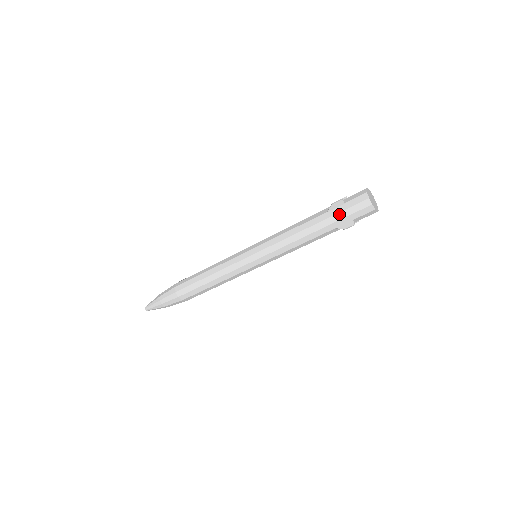
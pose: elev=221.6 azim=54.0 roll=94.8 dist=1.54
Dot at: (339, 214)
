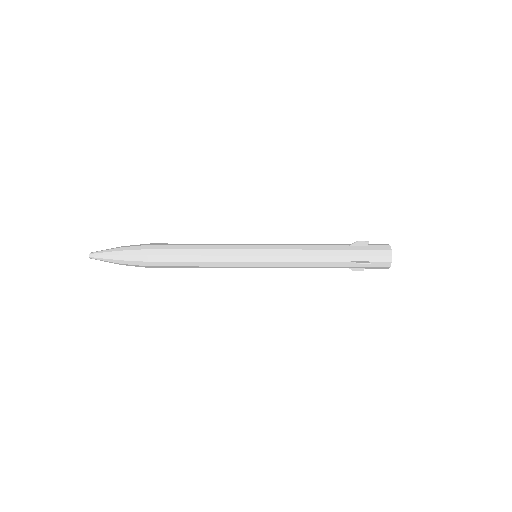
Dot at: (359, 267)
